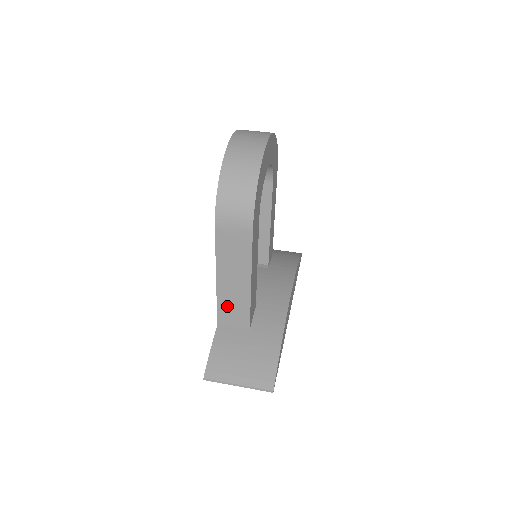
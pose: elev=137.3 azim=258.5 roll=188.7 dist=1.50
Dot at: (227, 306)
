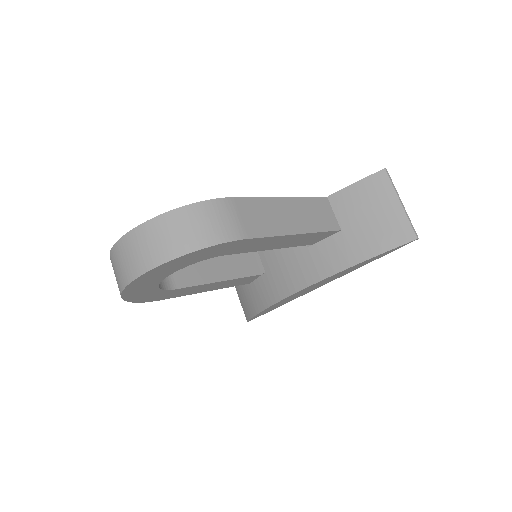
Dot at: occluded
